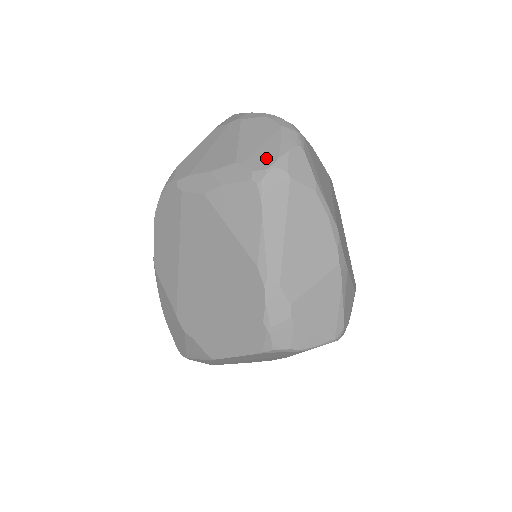
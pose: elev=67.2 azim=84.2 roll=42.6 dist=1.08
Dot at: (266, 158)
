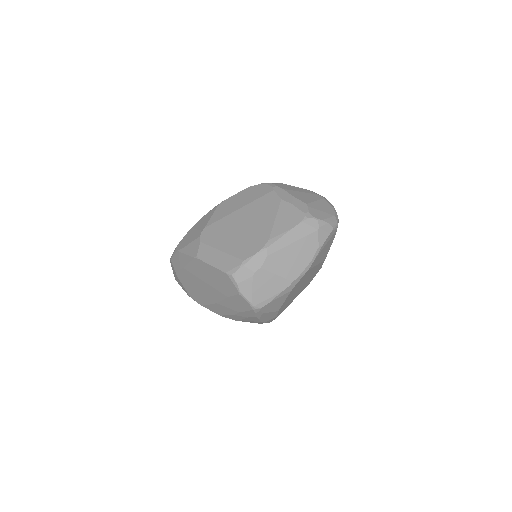
Dot at: (318, 215)
